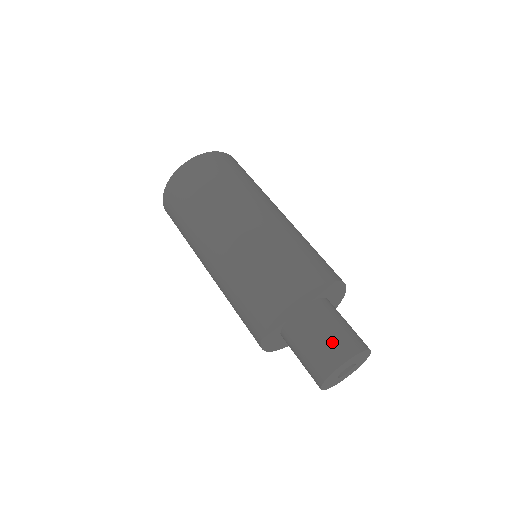
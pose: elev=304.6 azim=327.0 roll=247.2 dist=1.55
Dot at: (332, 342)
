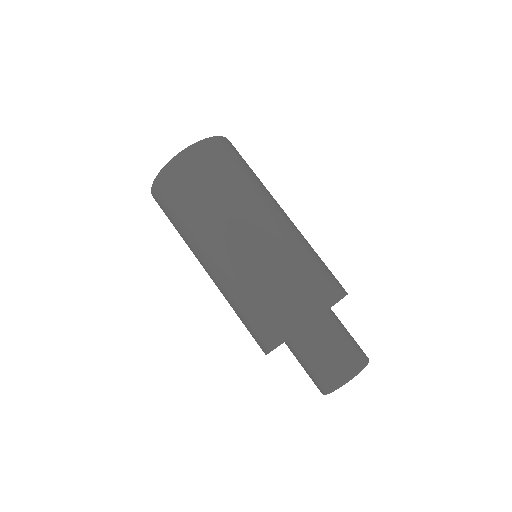
Dot at: (325, 369)
